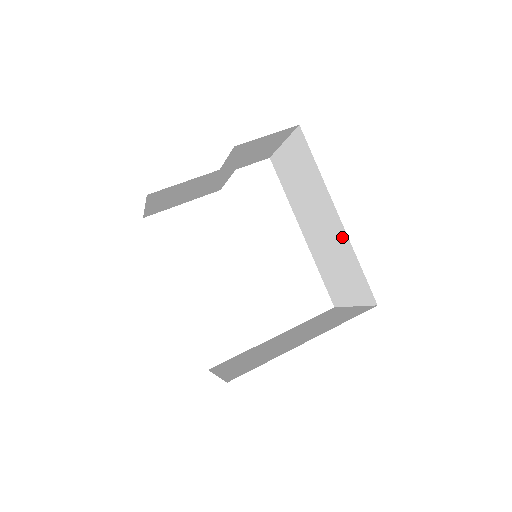
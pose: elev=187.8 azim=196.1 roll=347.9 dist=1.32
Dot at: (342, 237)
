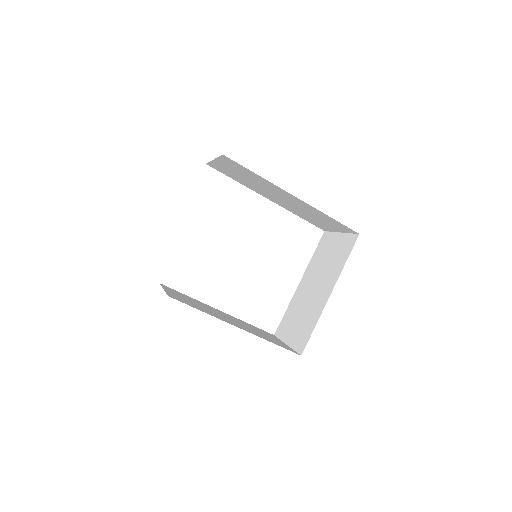
Dot at: (306, 206)
